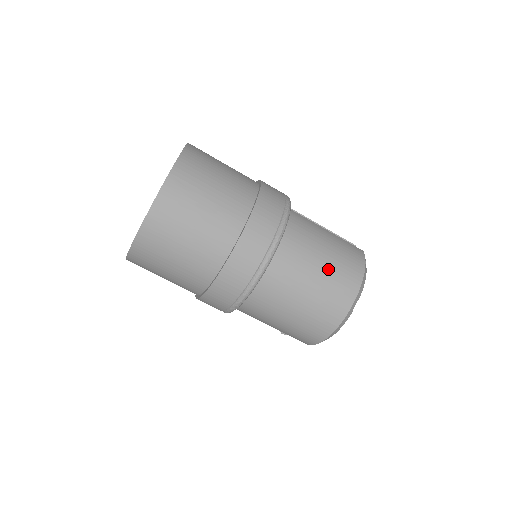
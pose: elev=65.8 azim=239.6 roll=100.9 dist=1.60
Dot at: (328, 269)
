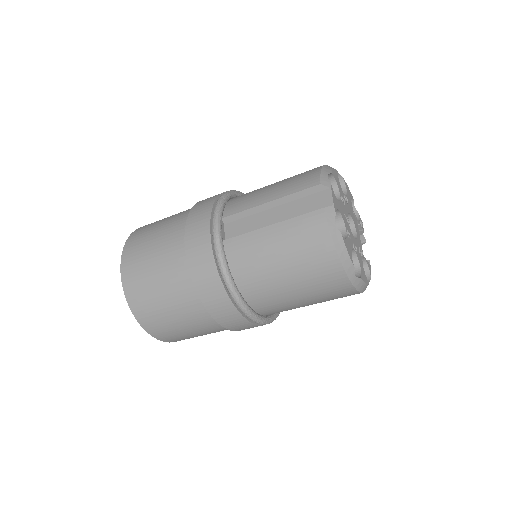
Dot at: (300, 279)
